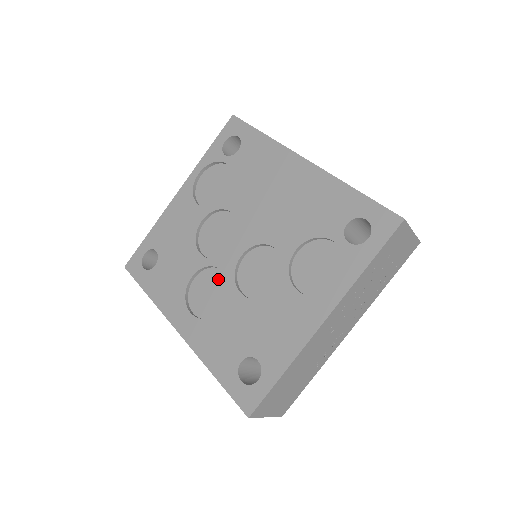
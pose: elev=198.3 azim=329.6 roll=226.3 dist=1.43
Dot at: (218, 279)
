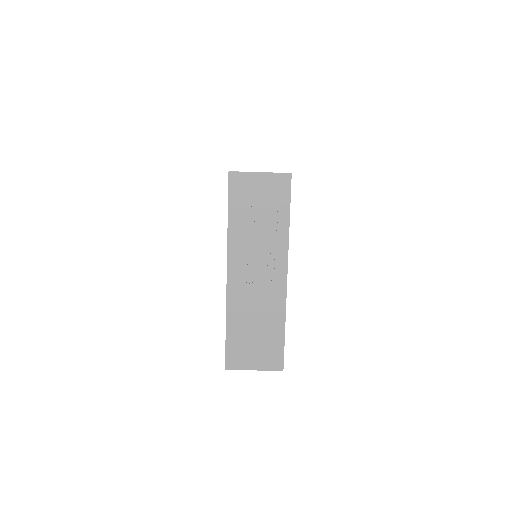
Dot at: occluded
